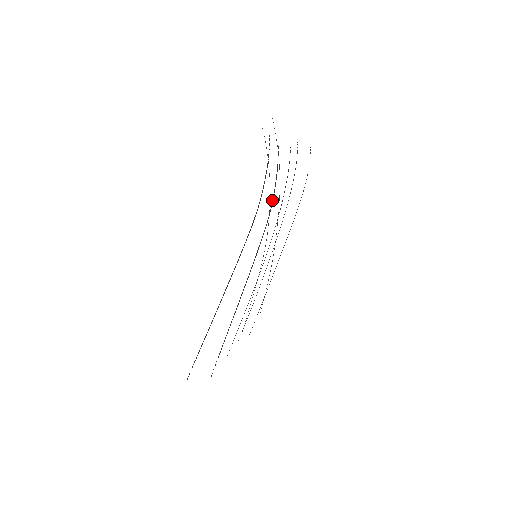
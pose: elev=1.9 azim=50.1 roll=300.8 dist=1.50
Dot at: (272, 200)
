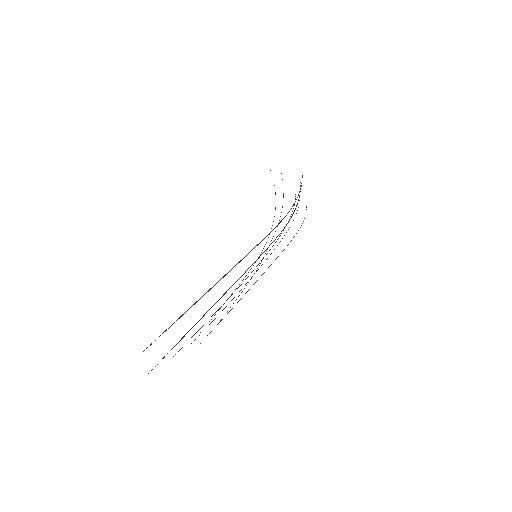
Dot at: occluded
